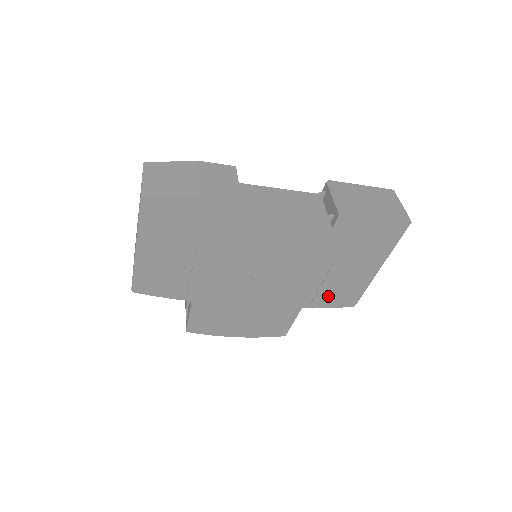
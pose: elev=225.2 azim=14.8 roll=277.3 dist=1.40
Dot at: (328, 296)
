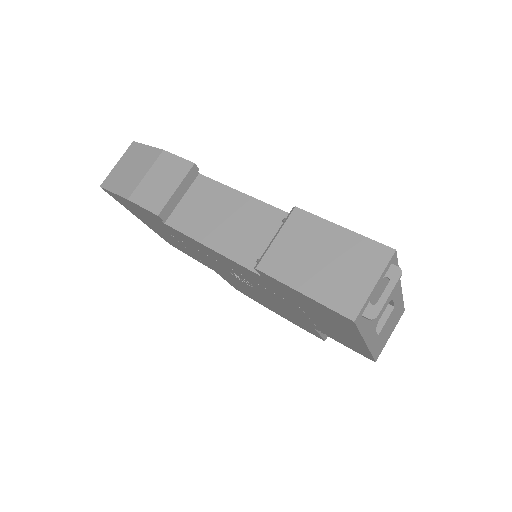
Dot at: (332, 335)
